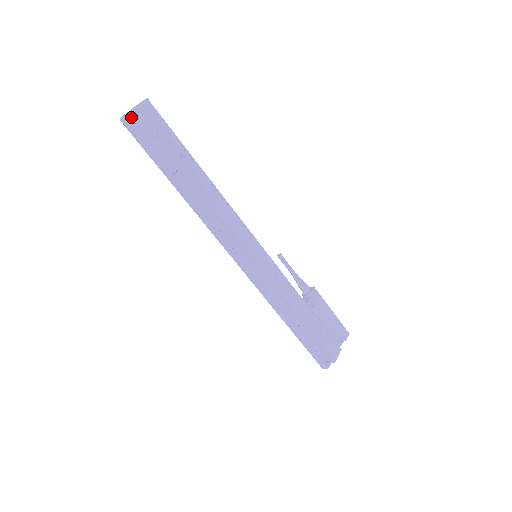
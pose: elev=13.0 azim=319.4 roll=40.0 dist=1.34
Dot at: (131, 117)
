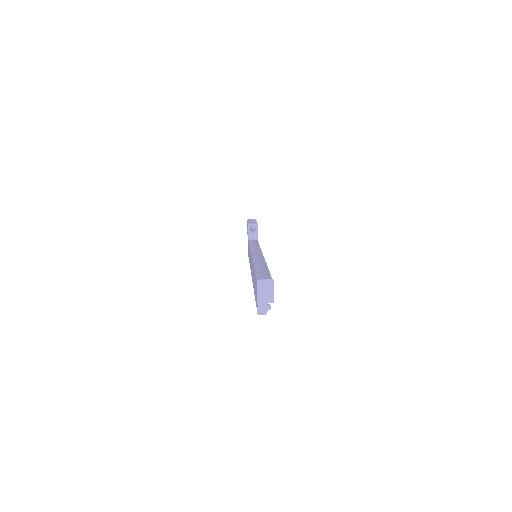
Dot at: (270, 308)
